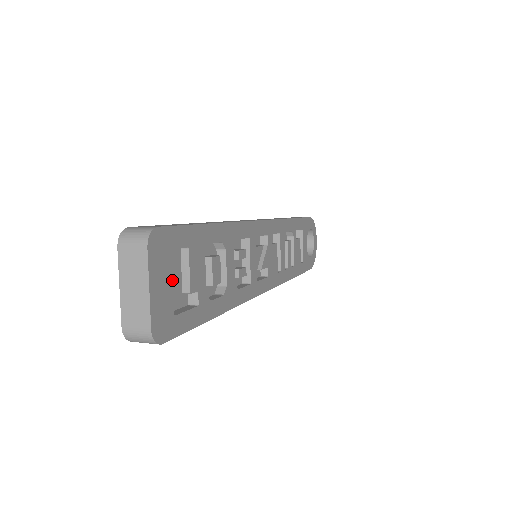
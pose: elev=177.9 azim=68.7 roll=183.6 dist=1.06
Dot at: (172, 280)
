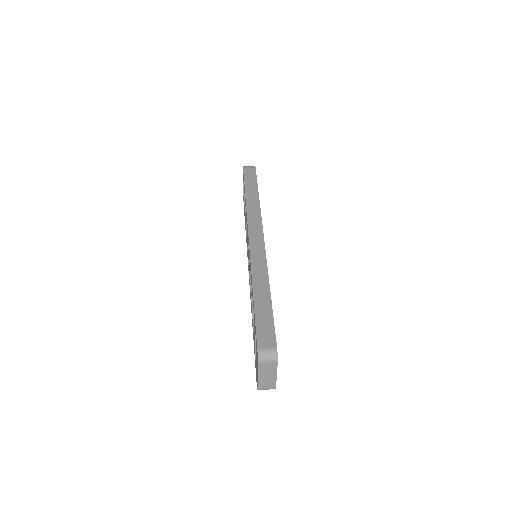
Dot at: occluded
